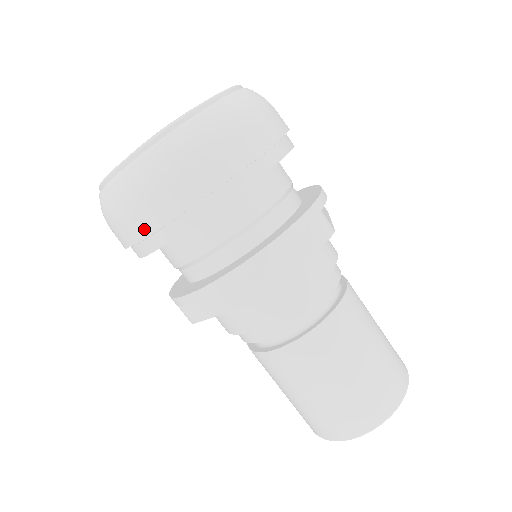
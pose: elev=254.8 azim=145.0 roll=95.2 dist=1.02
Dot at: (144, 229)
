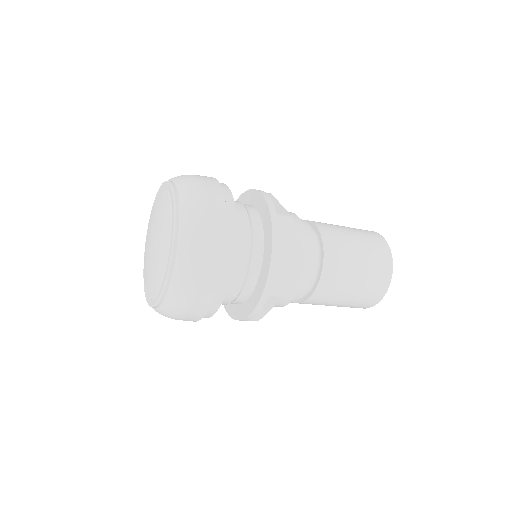
Dot at: occluded
